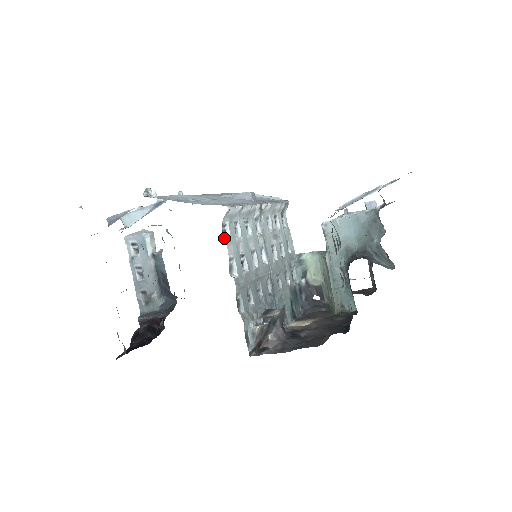
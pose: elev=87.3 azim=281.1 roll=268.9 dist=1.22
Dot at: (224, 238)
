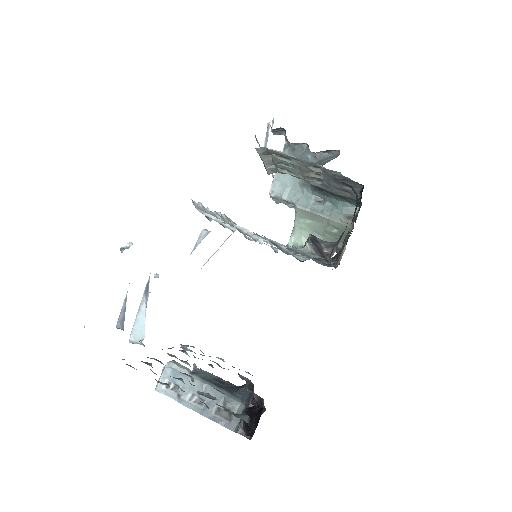
Dot at: (211, 220)
